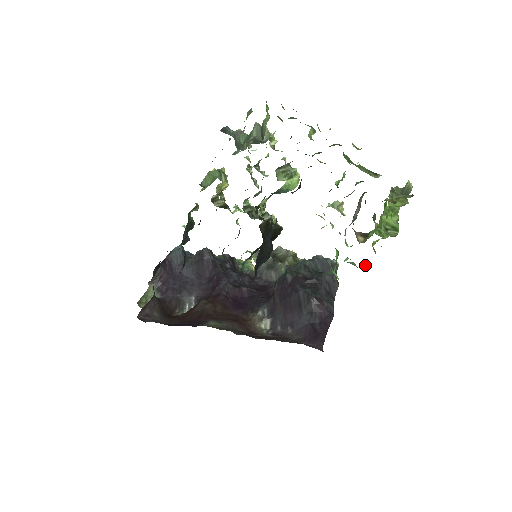
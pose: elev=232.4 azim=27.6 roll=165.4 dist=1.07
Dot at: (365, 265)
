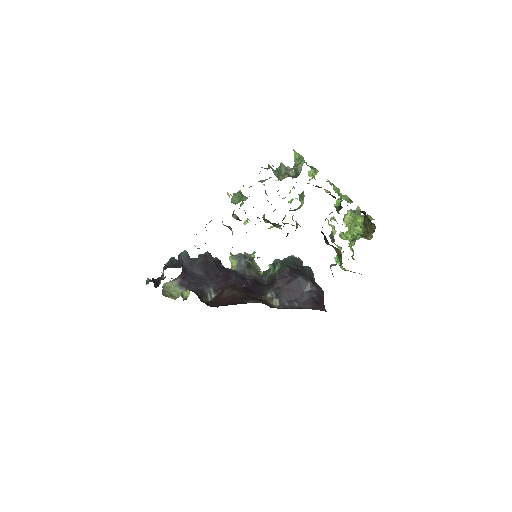
Dot at: occluded
